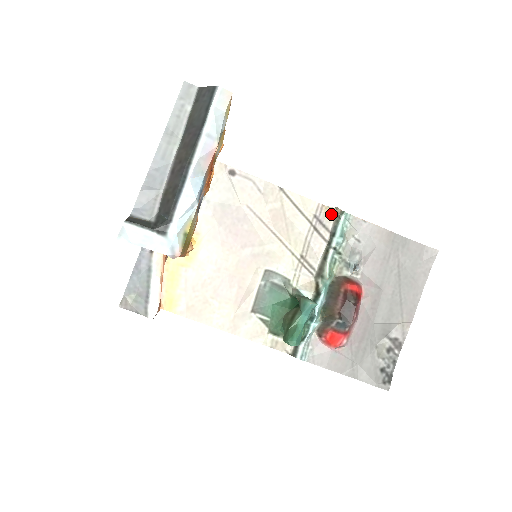
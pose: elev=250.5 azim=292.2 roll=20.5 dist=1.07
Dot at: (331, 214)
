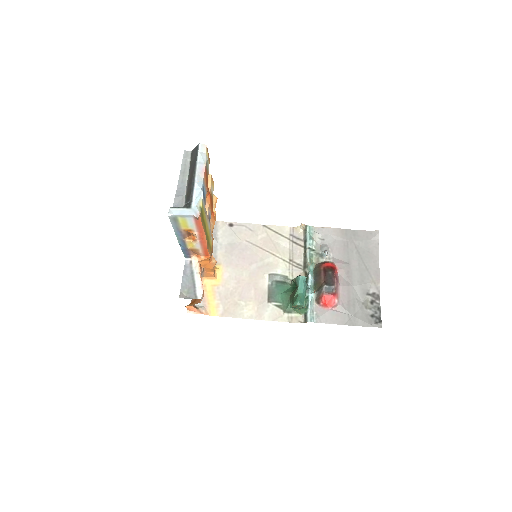
Dot at: (300, 231)
